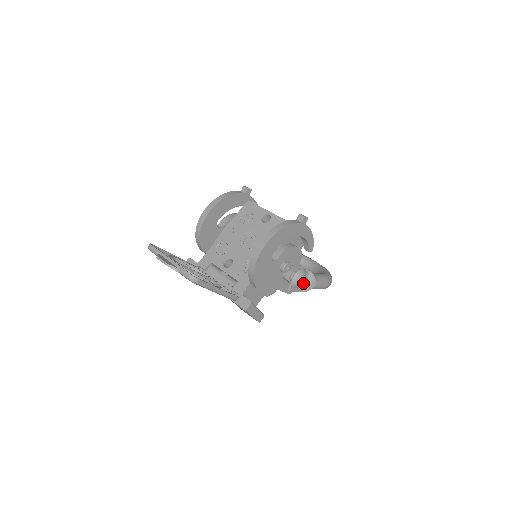
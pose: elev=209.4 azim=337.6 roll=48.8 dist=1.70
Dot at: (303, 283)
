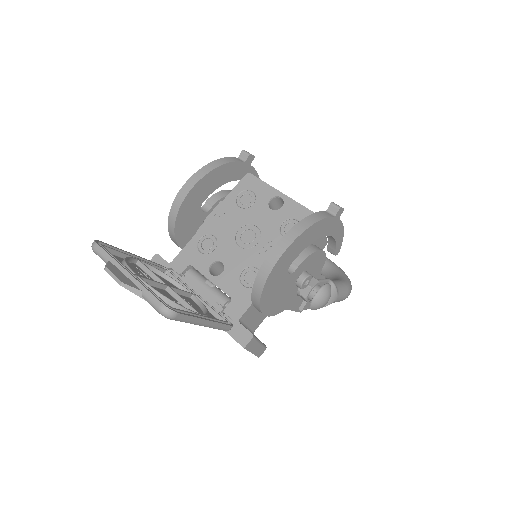
Dot at: occluded
